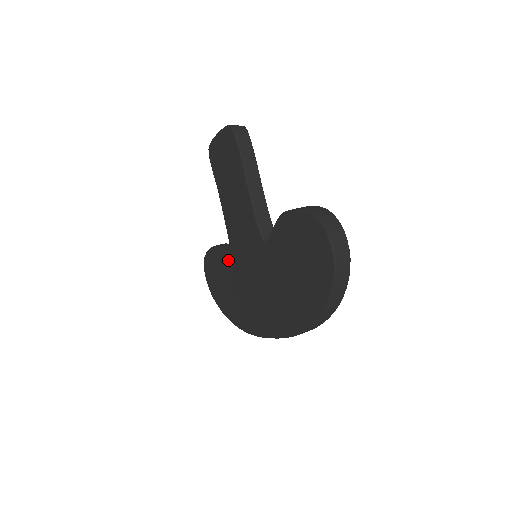
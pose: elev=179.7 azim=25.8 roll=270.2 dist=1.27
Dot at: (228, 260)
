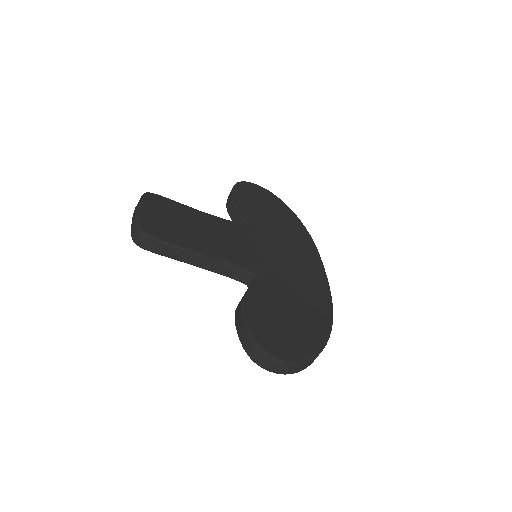
Dot at: occluded
